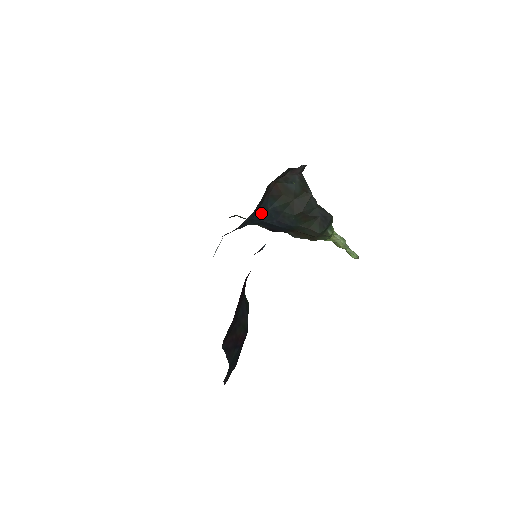
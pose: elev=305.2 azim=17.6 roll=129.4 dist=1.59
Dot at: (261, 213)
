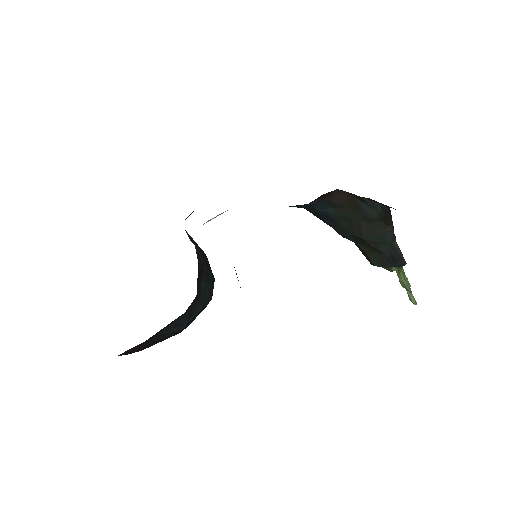
Dot at: (304, 207)
